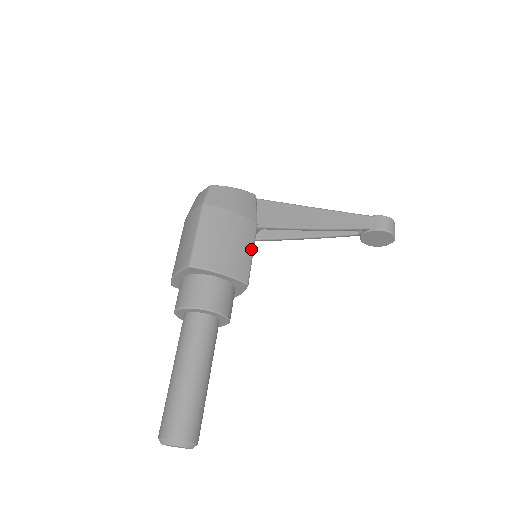
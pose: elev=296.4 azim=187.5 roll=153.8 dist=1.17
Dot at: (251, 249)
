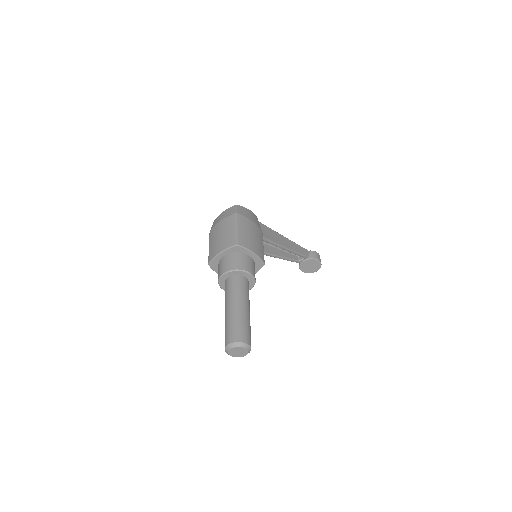
Dot at: occluded
